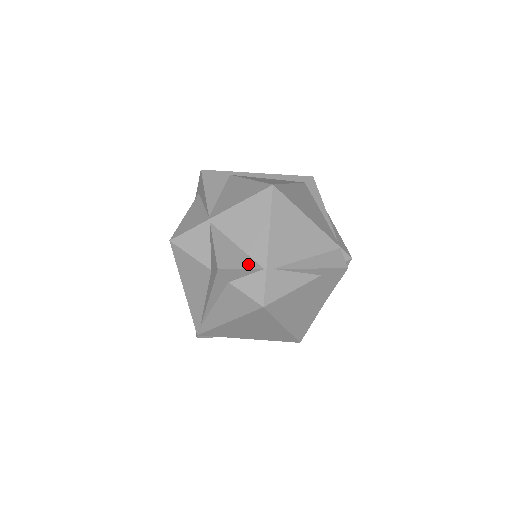
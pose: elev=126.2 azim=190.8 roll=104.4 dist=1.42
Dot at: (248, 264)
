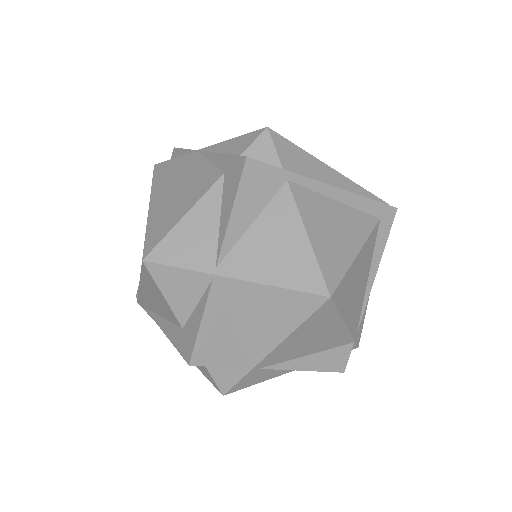
Dot at: (232, 359)
